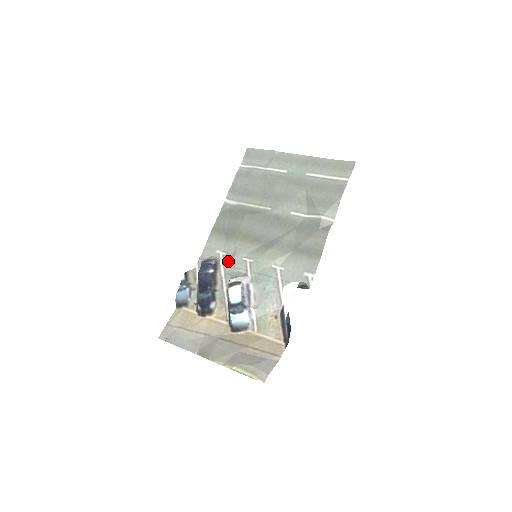
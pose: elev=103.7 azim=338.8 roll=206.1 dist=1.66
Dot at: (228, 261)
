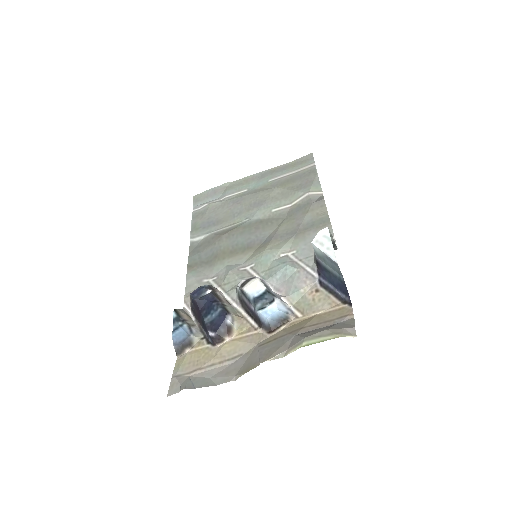
Dot at: (223, 280)
